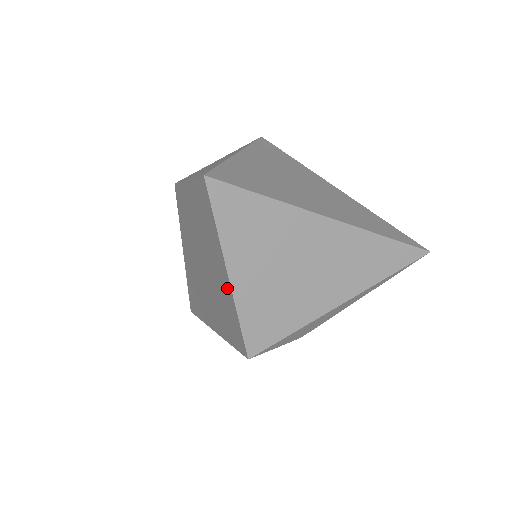
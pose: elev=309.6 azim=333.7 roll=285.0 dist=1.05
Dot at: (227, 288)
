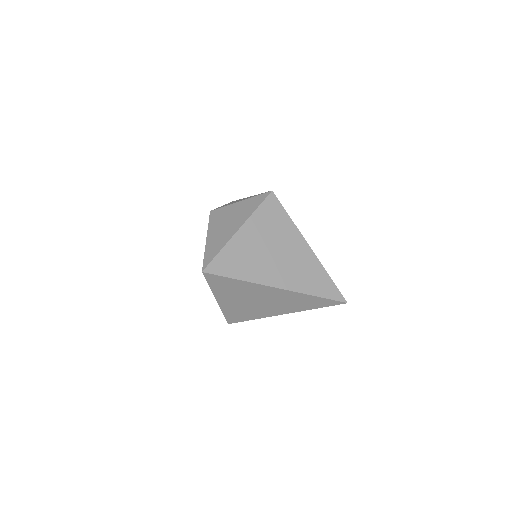
Dot at: occluded
